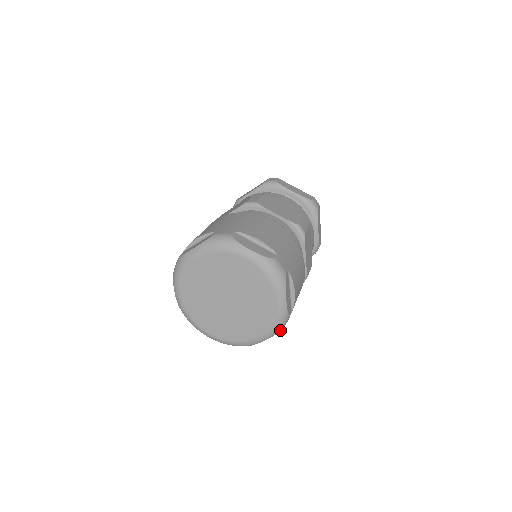
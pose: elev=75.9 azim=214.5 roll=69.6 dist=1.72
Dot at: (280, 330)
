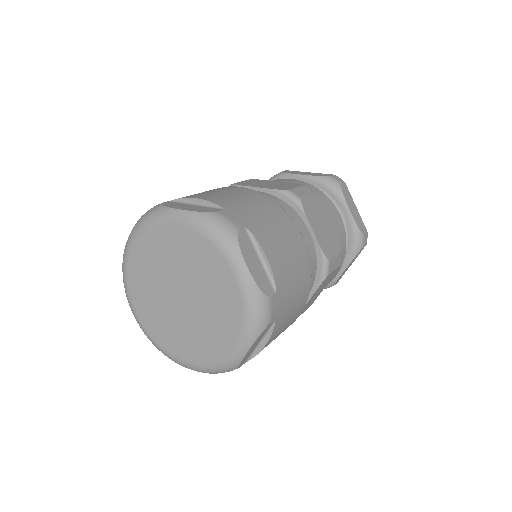
Dot at: (264, 325)
